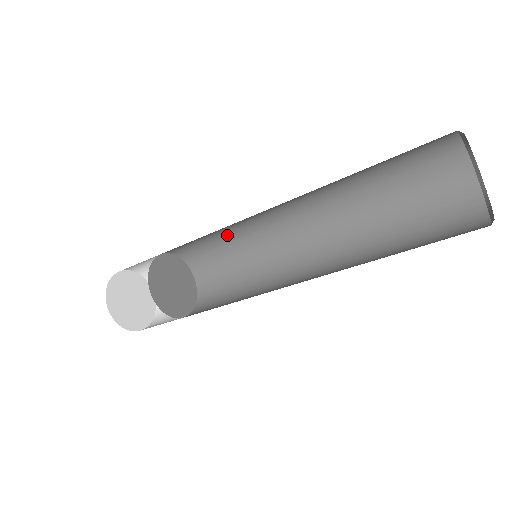
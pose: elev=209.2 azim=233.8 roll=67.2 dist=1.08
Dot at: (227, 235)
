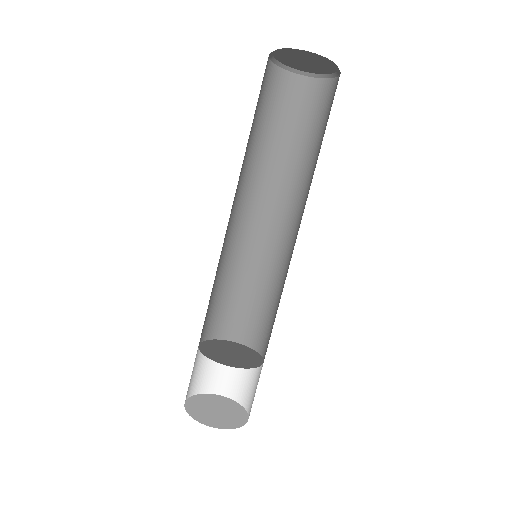
Dot at: (233, 279)
